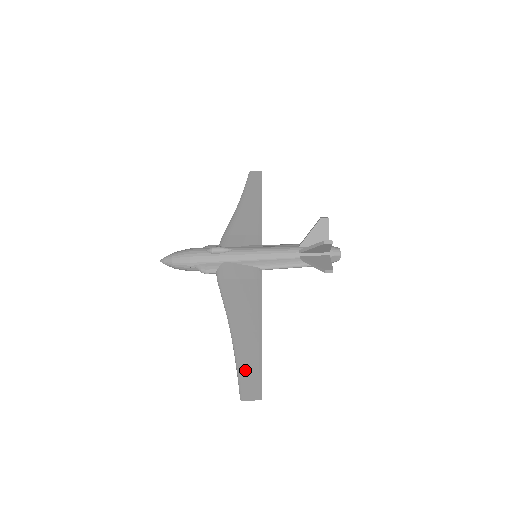
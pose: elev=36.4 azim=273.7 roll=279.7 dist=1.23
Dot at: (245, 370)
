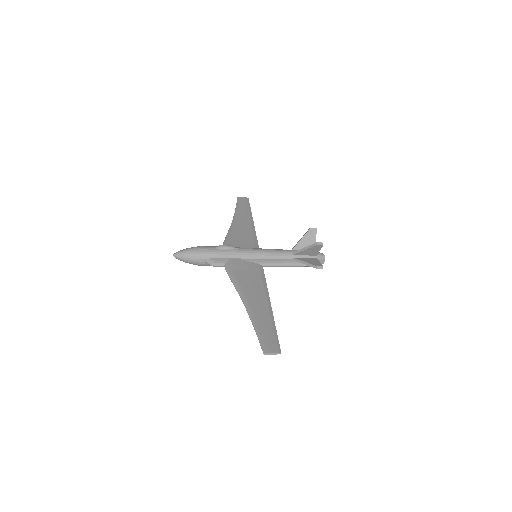
Dot at: (264, 333)
